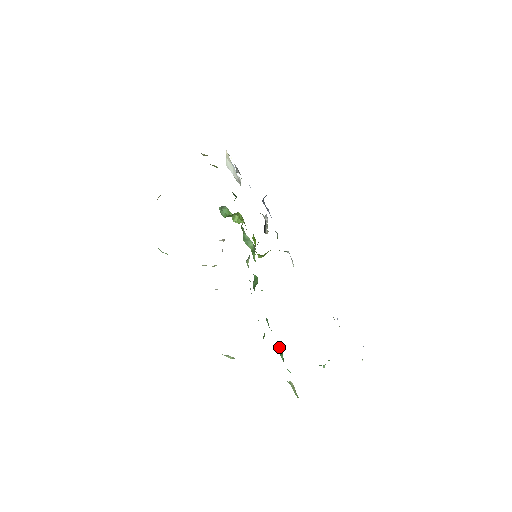
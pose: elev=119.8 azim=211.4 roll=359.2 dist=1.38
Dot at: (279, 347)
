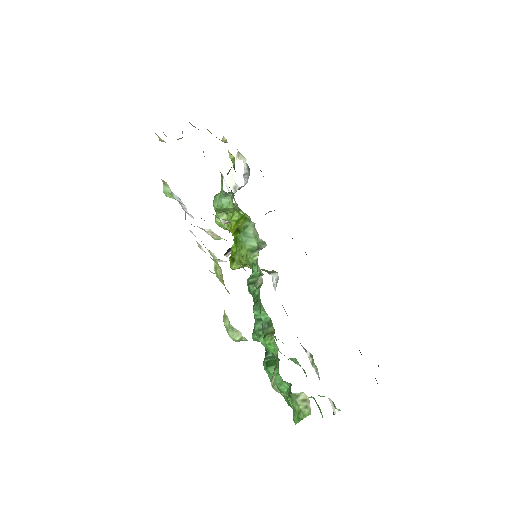
Dot at: (266, 359)
